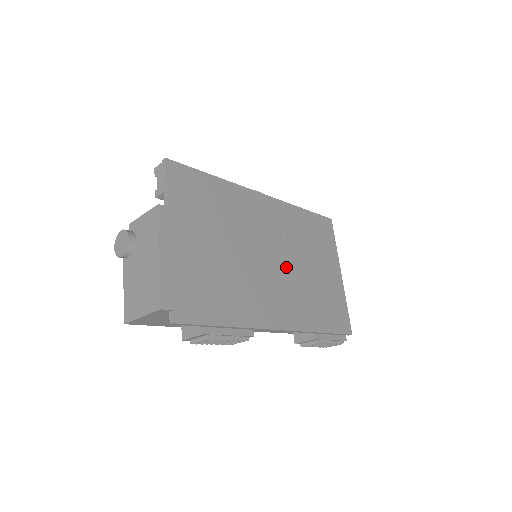
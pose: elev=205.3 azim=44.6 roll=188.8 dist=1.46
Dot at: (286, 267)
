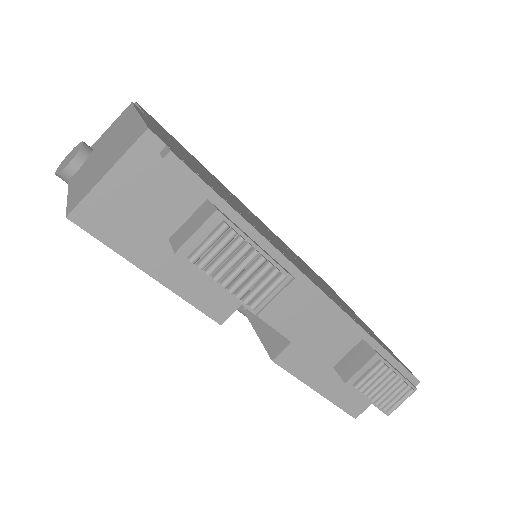
Dot at: (301, 264)
